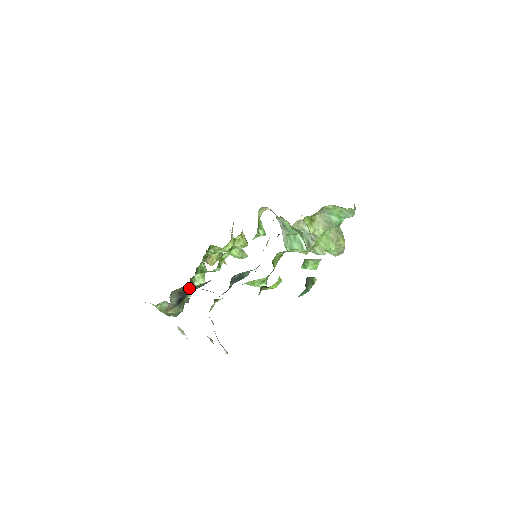
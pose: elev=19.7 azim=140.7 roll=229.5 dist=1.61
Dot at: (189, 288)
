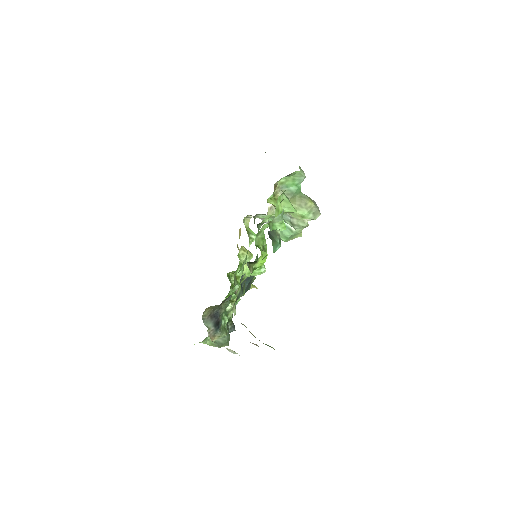
Dot at: (216, 309)
